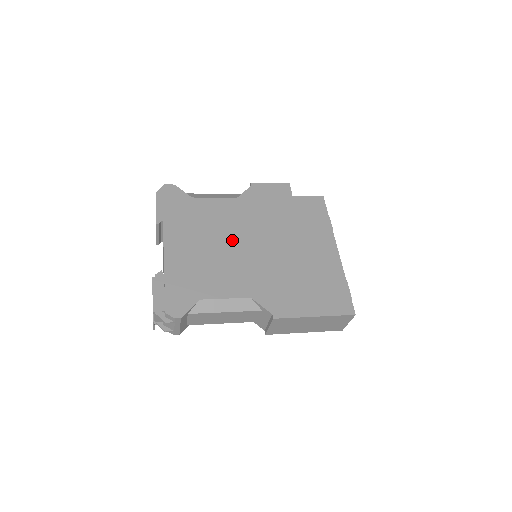
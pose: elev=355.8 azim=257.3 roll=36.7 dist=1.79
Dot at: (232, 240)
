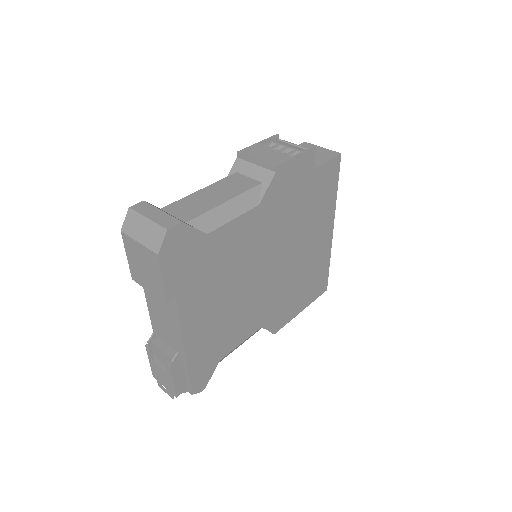
Dot at: (250, 274)
